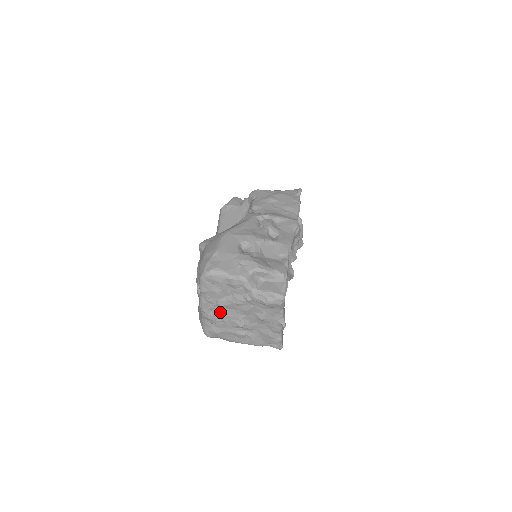
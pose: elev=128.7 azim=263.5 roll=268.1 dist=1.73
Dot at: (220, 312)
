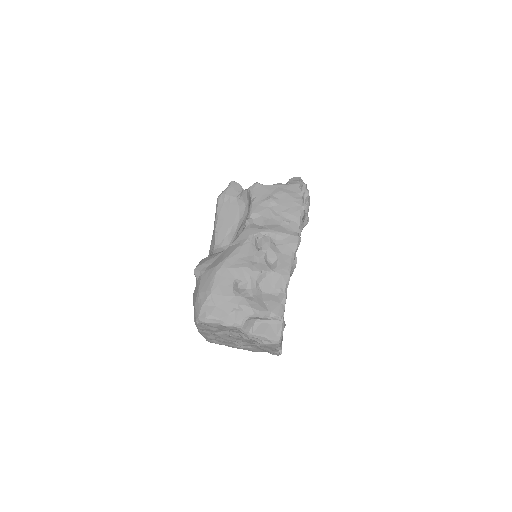
Dot at: (218, 337)
